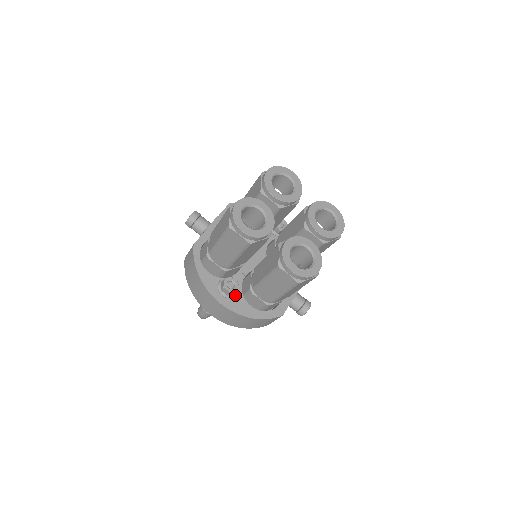
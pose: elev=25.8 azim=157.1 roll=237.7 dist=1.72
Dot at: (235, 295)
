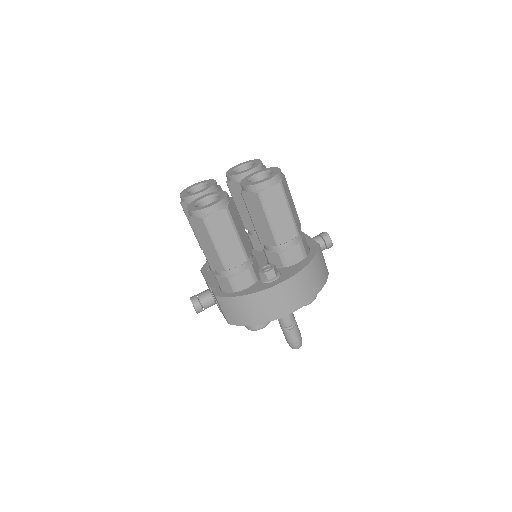
Dot at: (280, 273)
